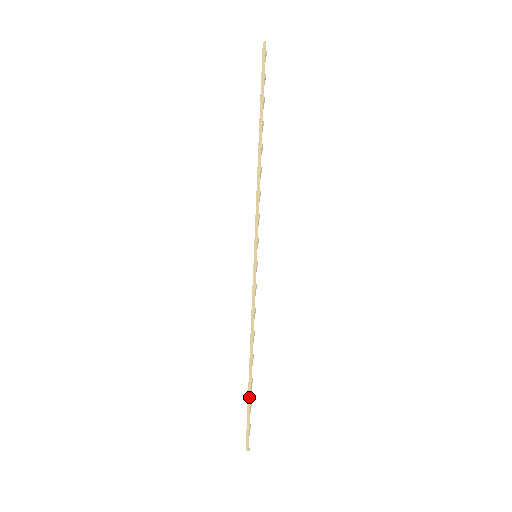
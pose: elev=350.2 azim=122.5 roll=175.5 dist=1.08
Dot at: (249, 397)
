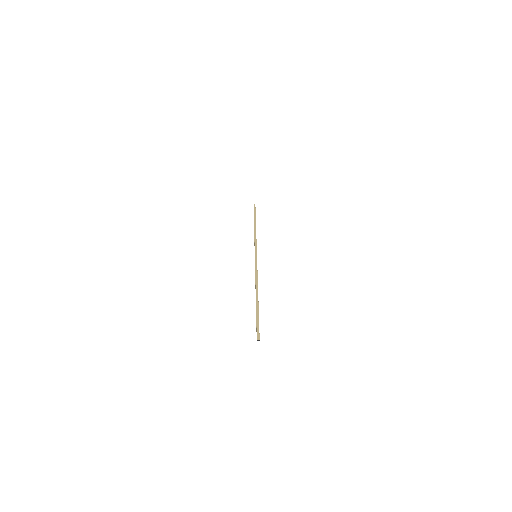
Dot at: (257, 311)
